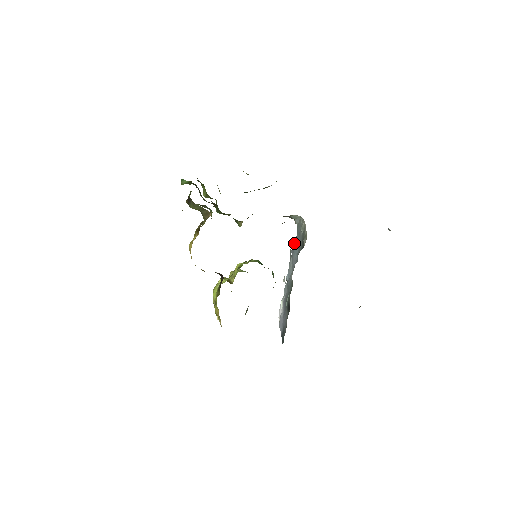
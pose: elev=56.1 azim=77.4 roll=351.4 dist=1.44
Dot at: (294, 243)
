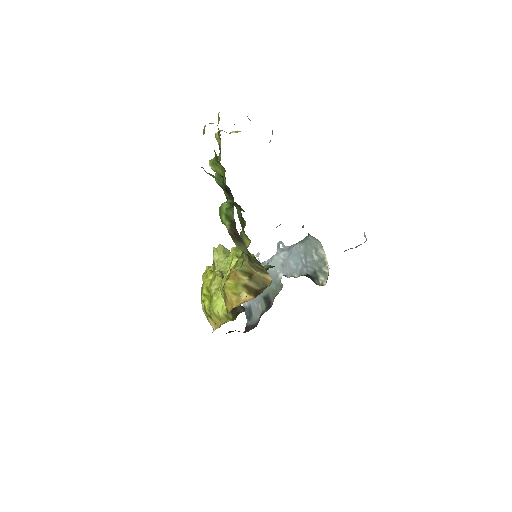
Dot at: (294, 248)
